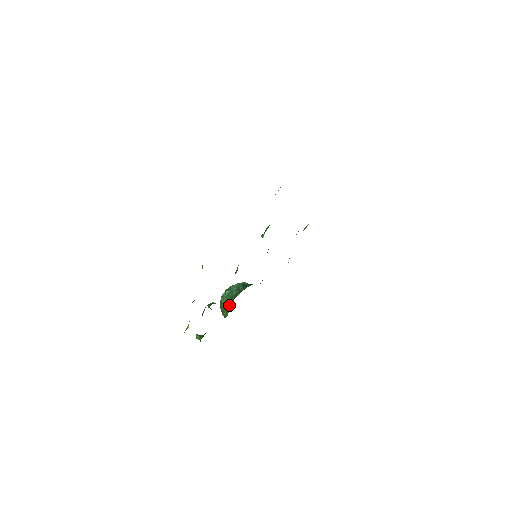
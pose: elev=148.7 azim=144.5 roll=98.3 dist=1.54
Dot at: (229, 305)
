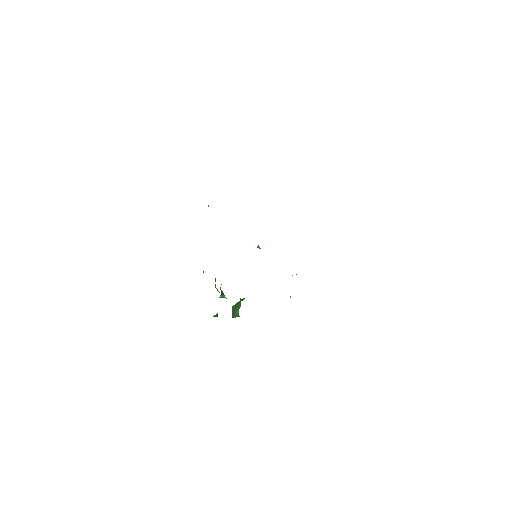
Dot at: occluded
